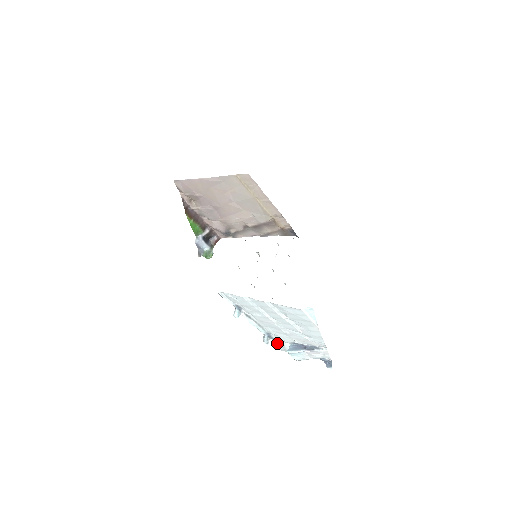
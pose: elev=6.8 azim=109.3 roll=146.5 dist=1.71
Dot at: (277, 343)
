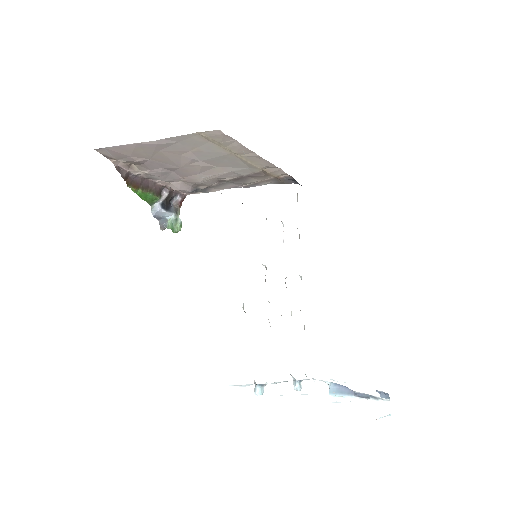
Dot at: occluded
